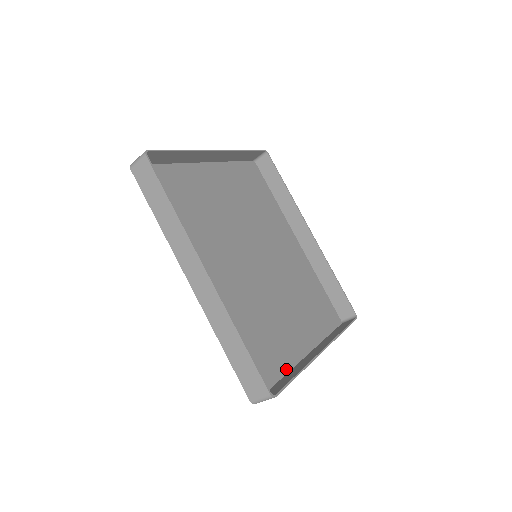
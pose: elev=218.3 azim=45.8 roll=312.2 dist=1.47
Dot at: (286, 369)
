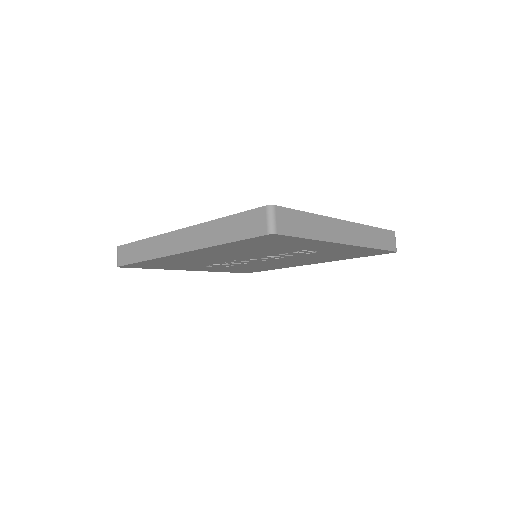
Dot at: occluded
